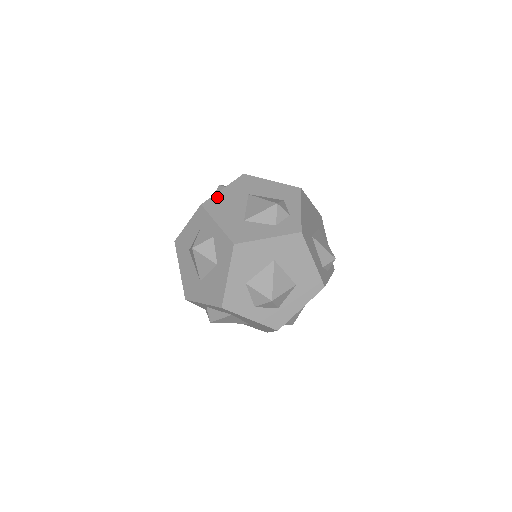
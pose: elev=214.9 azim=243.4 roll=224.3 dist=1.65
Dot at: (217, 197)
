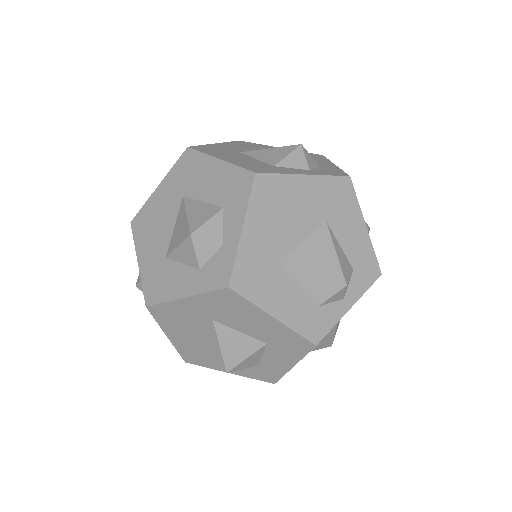
Dot at: (148, 206)
